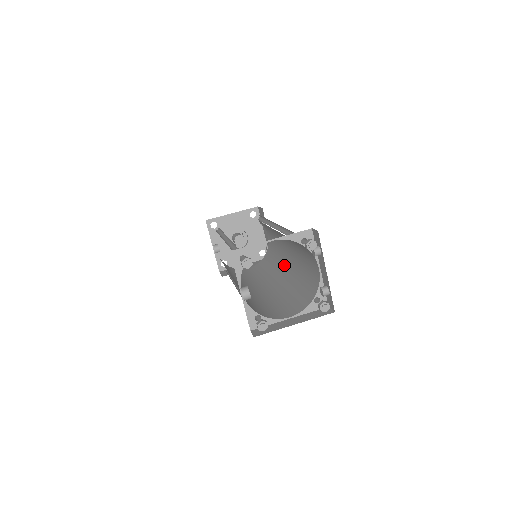
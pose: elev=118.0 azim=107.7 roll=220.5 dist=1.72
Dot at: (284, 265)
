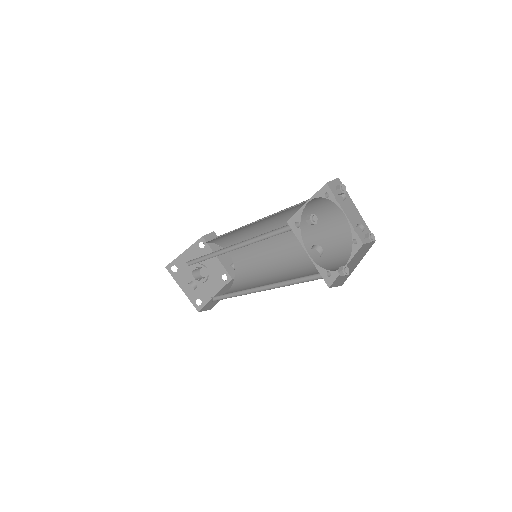
Dot at: (278, 256)
